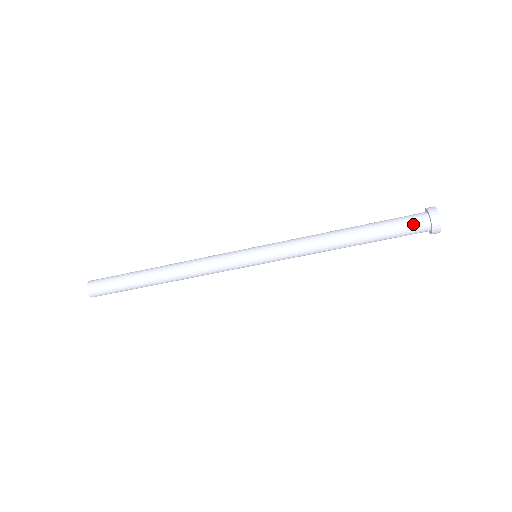
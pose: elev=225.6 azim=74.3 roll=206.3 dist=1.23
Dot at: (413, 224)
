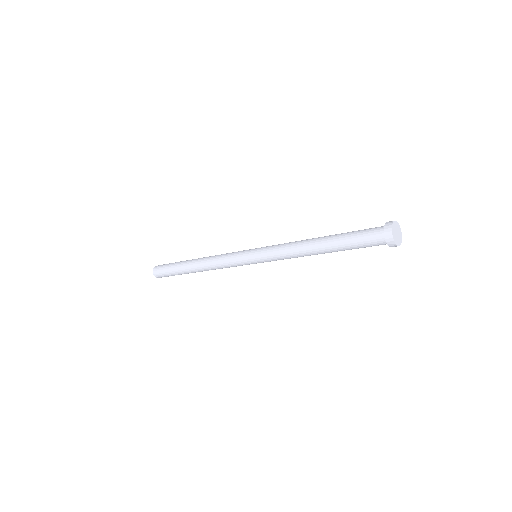
Dot at: (371, 238)
